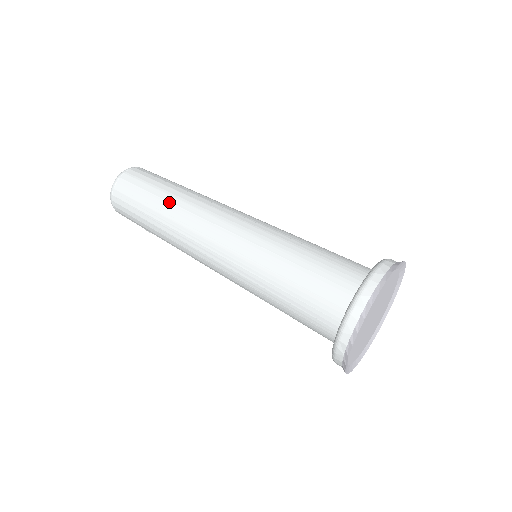
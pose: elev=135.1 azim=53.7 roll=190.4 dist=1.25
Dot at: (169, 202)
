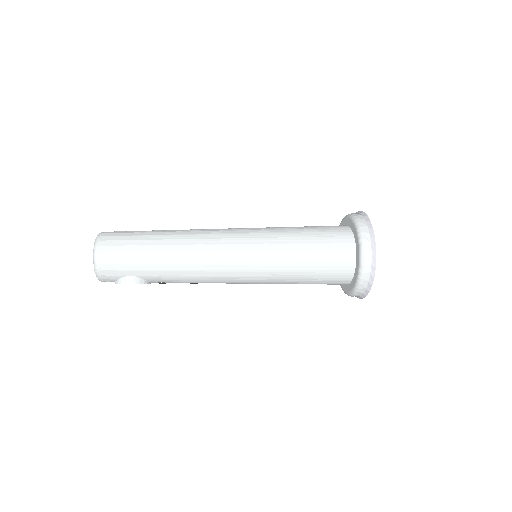
Dot at: (171, 230)
